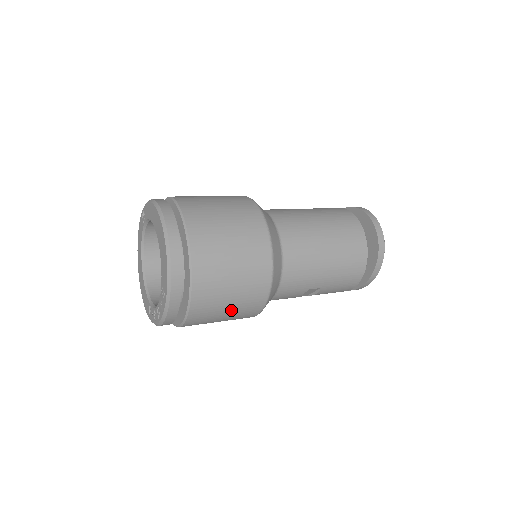
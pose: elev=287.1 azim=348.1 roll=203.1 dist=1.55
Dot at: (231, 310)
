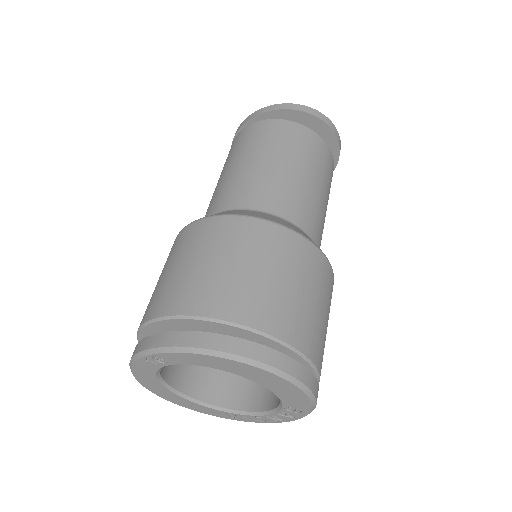
Dot at: occluded
